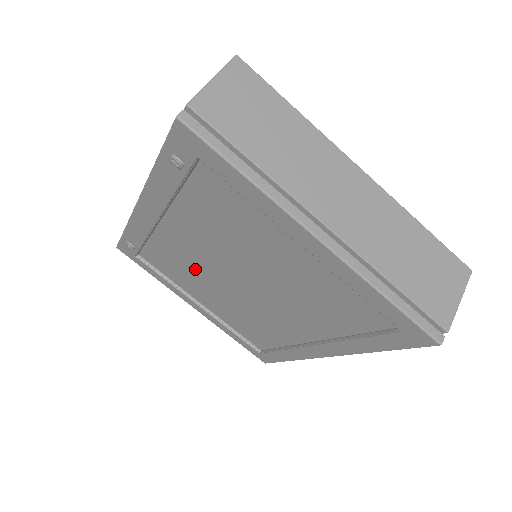
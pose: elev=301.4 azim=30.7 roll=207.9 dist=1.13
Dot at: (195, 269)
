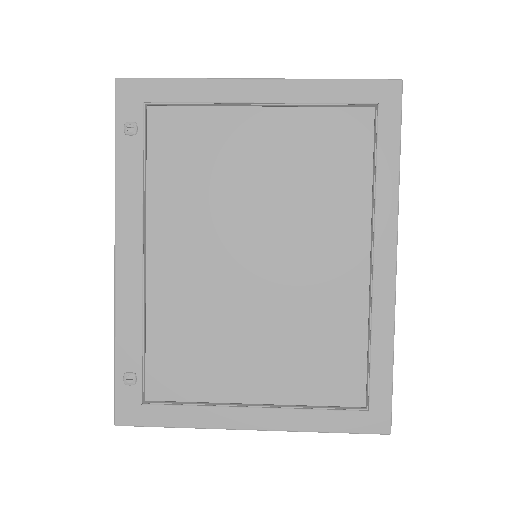
Dot at: (211, 312)
